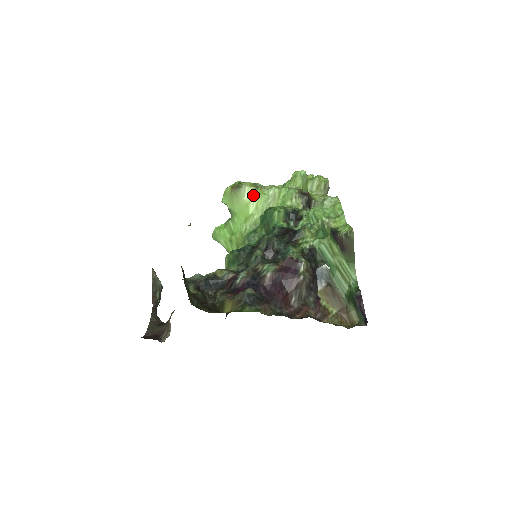
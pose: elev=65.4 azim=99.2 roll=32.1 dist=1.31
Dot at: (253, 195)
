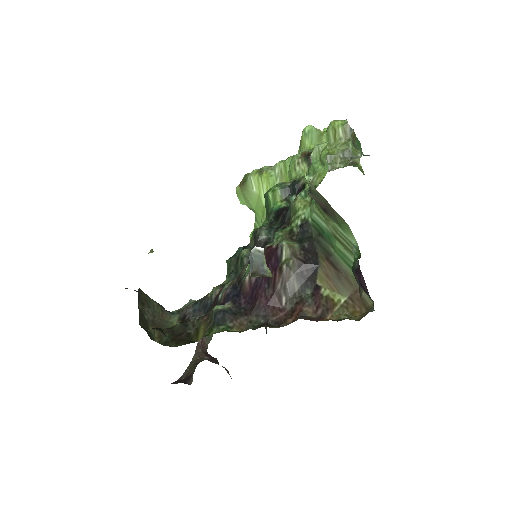
Dot at: (260, 183)
